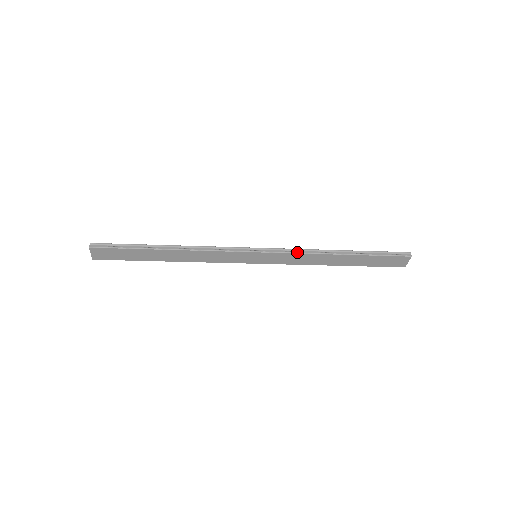
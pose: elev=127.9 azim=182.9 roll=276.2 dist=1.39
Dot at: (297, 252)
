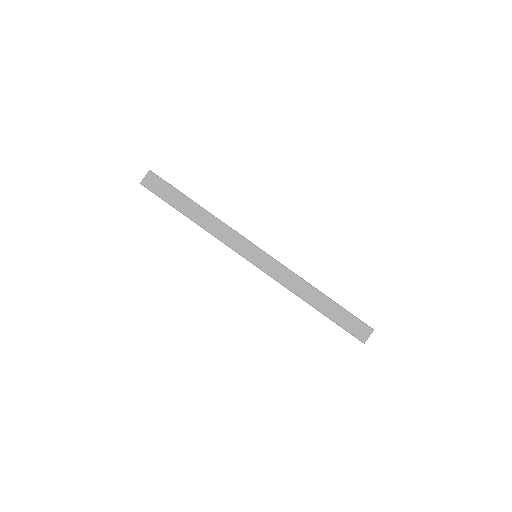
Dot at: (289, 269)
